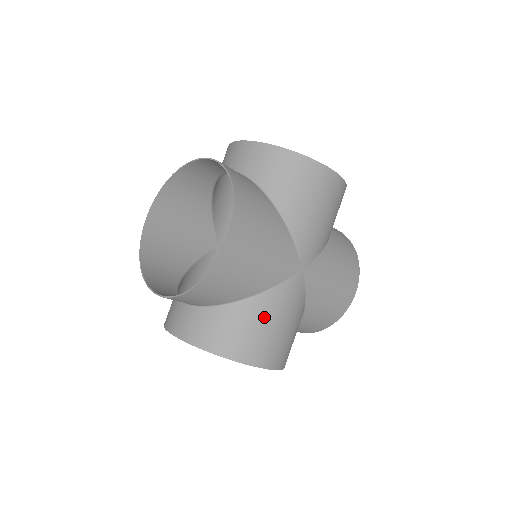
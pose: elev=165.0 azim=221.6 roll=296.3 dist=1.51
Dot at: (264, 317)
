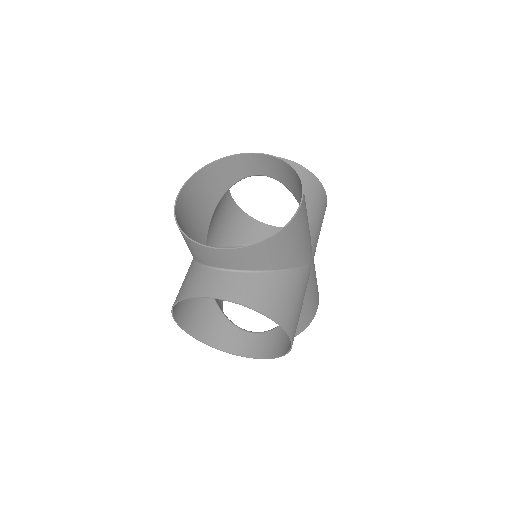
Dot at: (295, 290)
